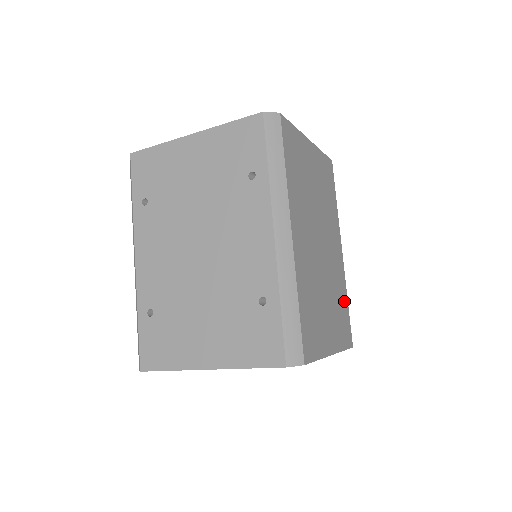
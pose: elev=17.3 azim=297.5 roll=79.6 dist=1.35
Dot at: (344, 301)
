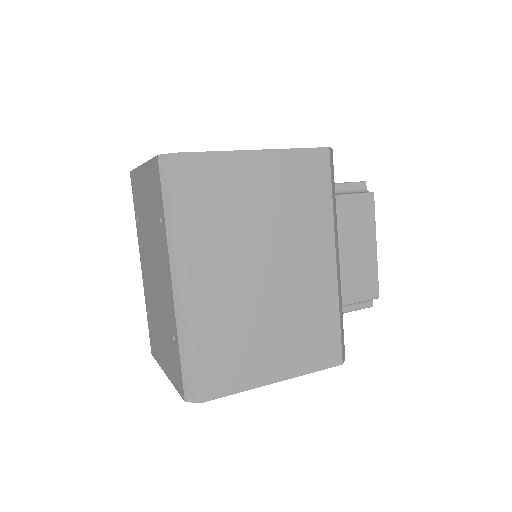
Dot at: (328, 318)
